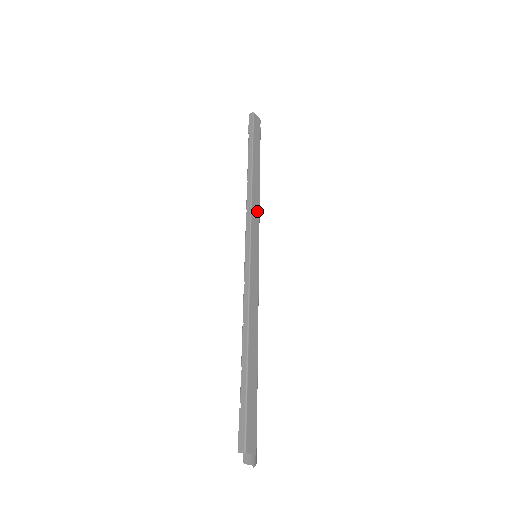
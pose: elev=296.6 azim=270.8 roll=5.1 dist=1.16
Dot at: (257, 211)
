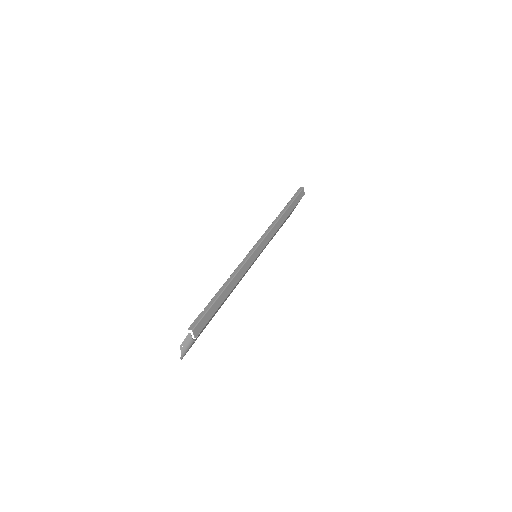
Dot at: (273, 234)
